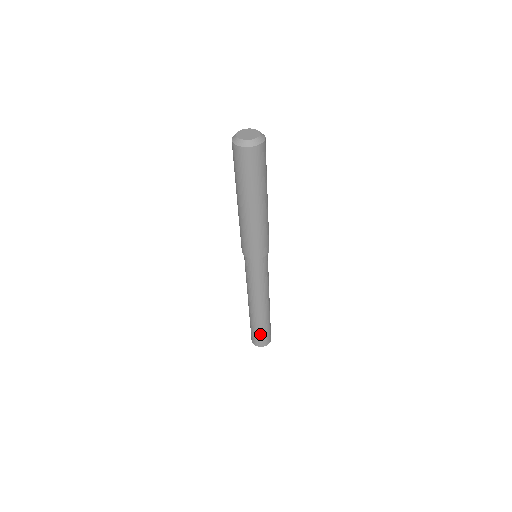
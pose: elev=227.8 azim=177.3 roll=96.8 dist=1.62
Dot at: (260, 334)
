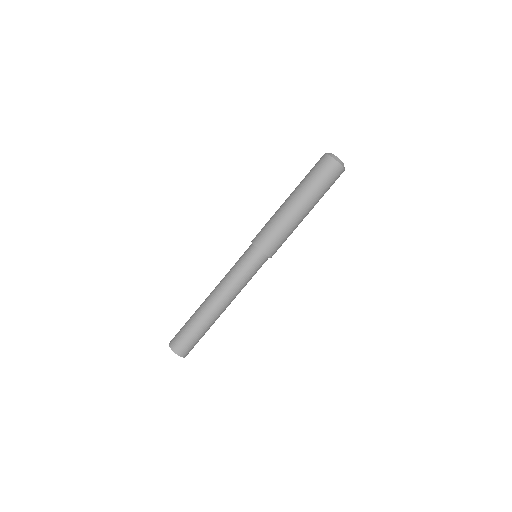
Dot at: (192, 338)
